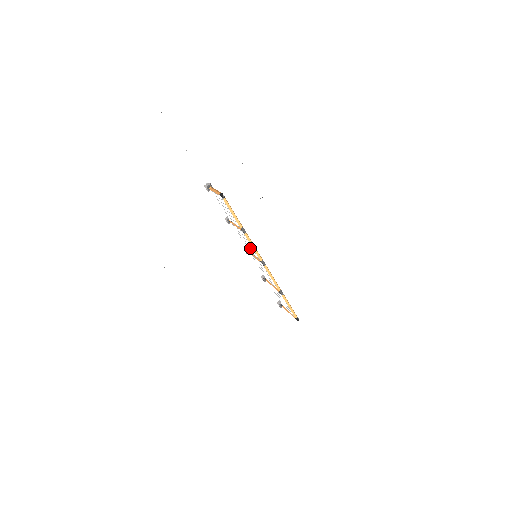
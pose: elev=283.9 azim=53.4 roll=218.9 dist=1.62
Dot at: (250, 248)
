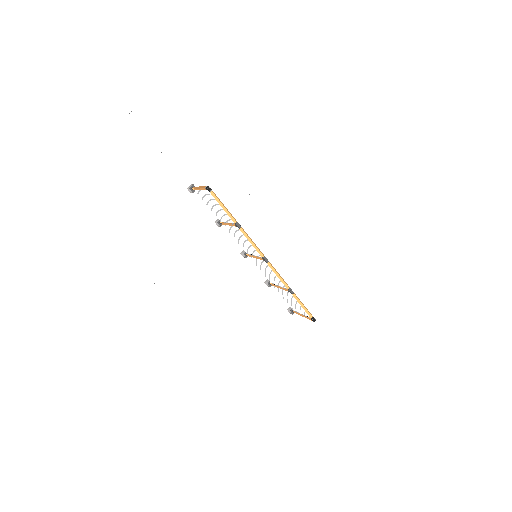
Dot at: (248, 248)
